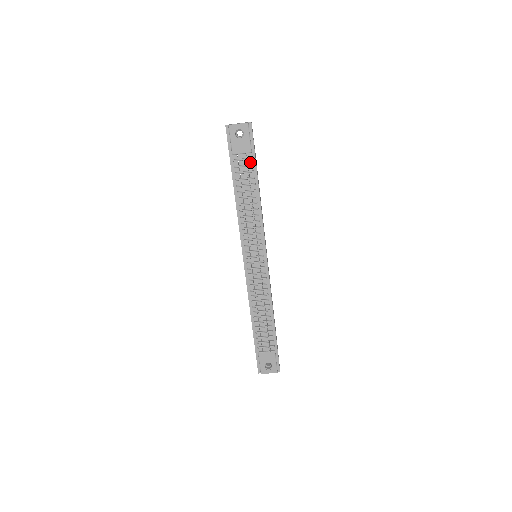
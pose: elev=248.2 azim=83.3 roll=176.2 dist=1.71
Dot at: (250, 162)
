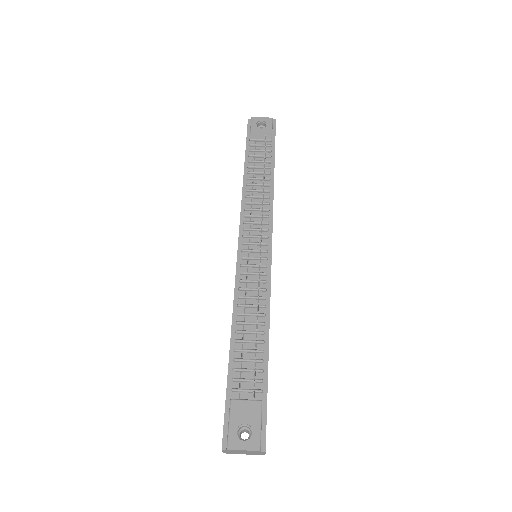
Dot at: (268, 149)
